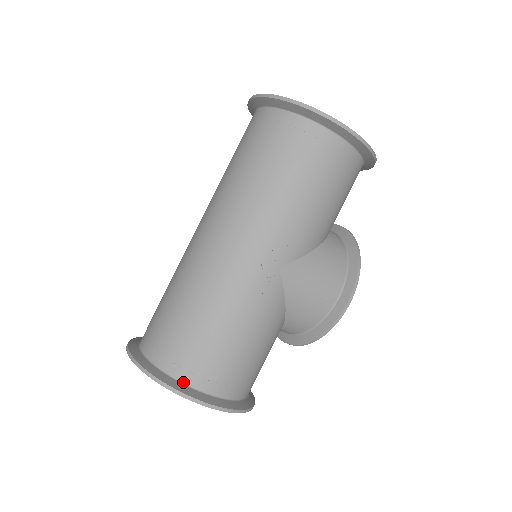
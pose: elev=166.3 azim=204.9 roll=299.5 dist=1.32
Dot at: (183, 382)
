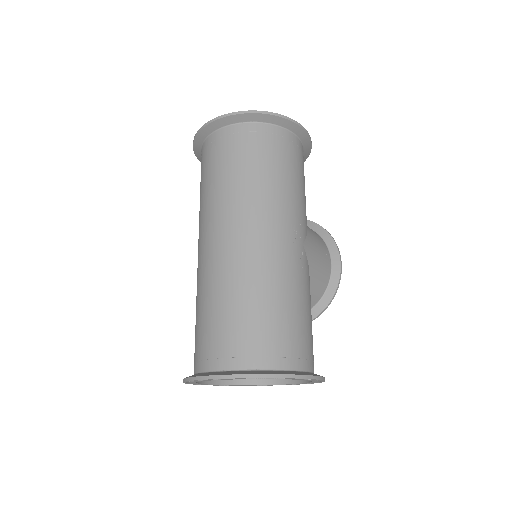
Dot at: (285, 369)
